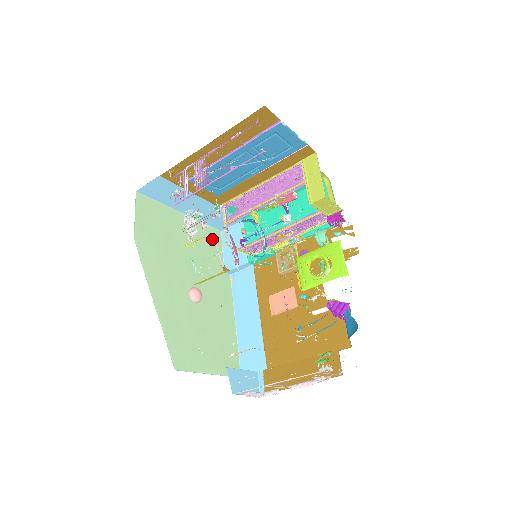
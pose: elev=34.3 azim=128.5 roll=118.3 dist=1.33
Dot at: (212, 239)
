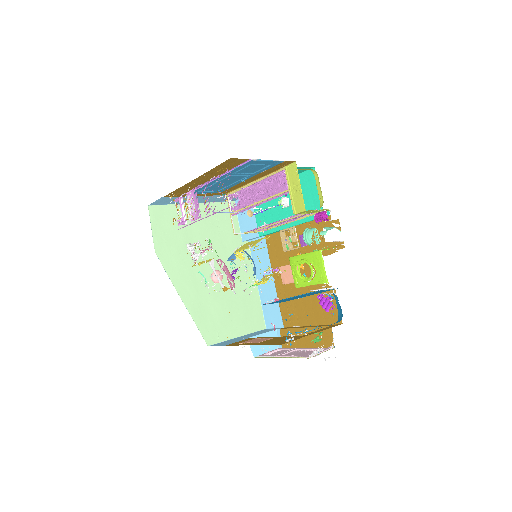
Dot at: (227, 214)
